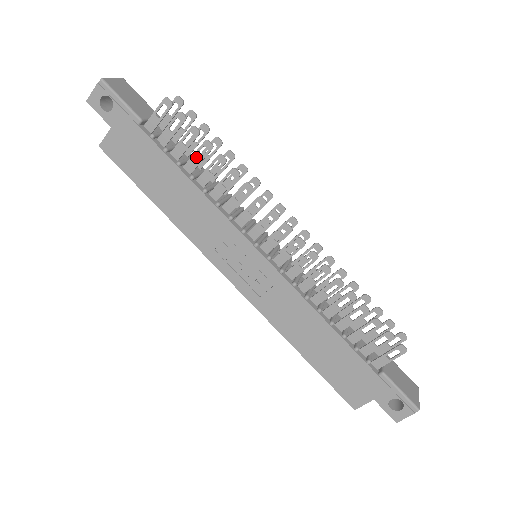
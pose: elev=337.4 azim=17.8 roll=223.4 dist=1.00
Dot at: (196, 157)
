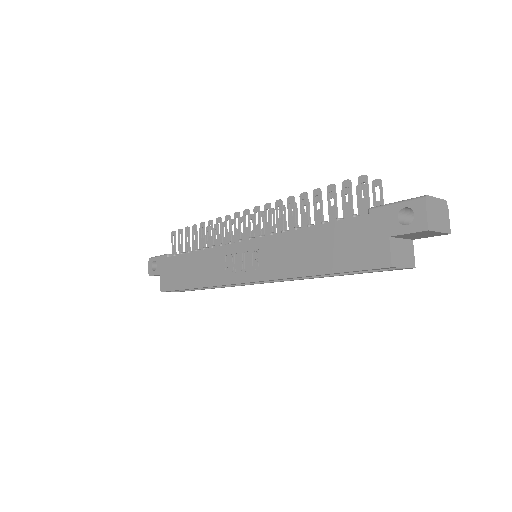
Dot at: (194, 240)
